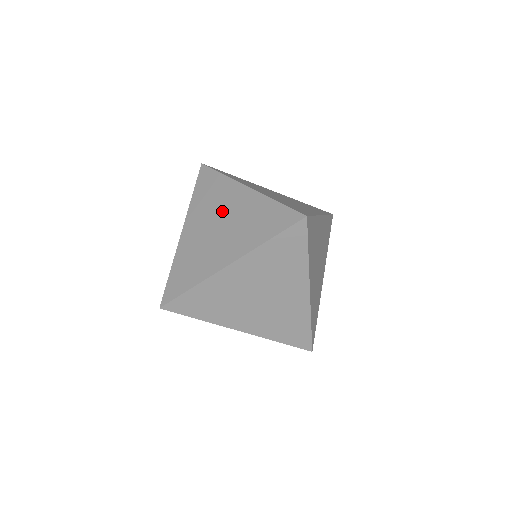
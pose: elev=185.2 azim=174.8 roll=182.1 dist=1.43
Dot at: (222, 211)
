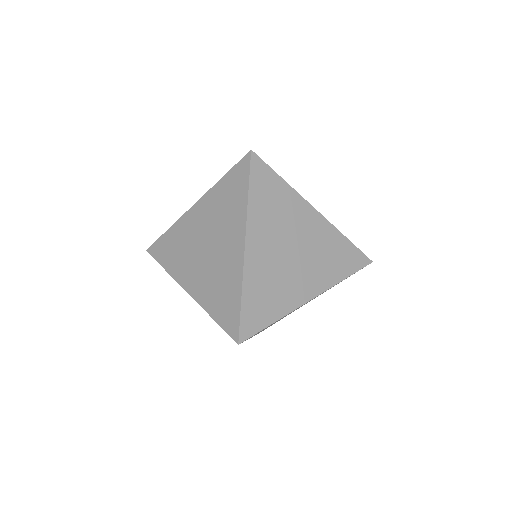
Dot at: (197, 238)
